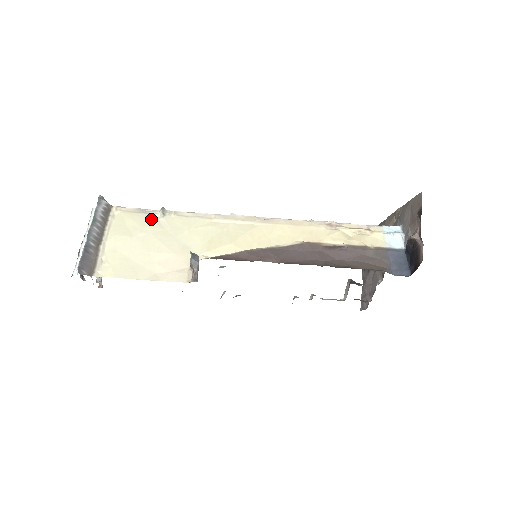
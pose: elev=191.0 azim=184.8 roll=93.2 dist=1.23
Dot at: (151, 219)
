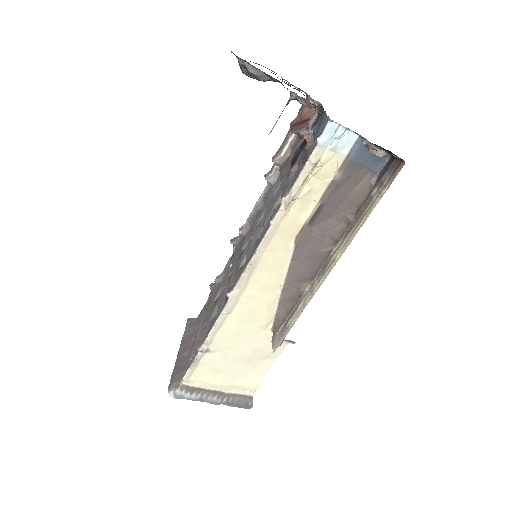
Dot at: (209, 359)
